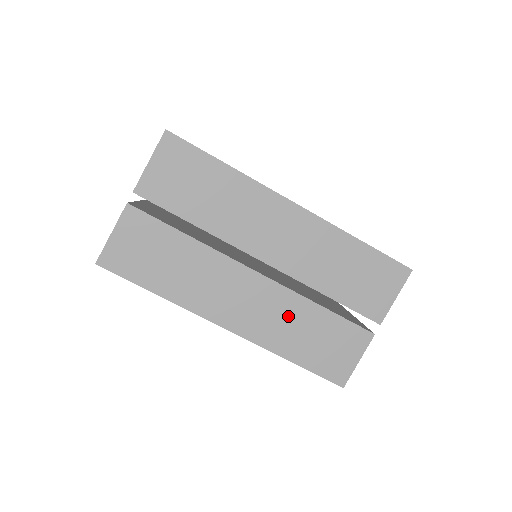
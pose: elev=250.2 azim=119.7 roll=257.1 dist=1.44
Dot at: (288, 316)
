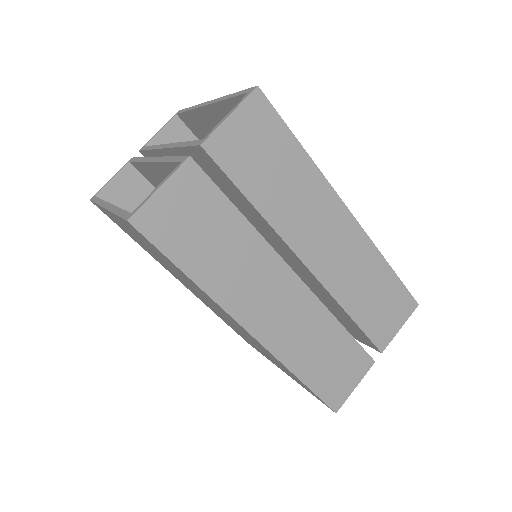
Dot at: (311, 330)
